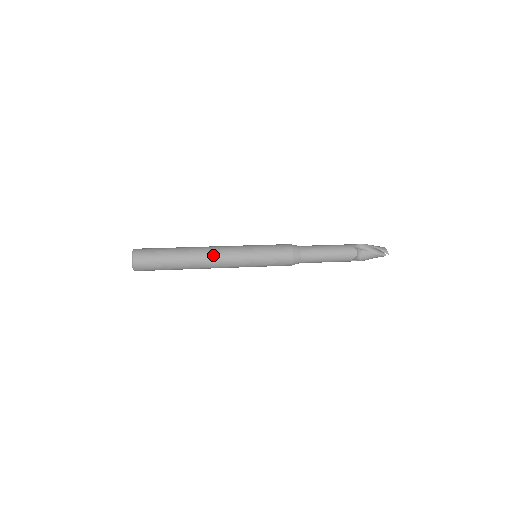
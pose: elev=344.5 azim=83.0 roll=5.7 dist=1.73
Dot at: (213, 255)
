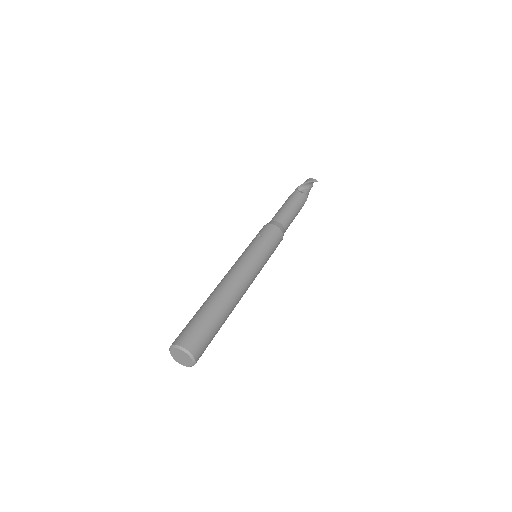
Dot at: (240, 282)
